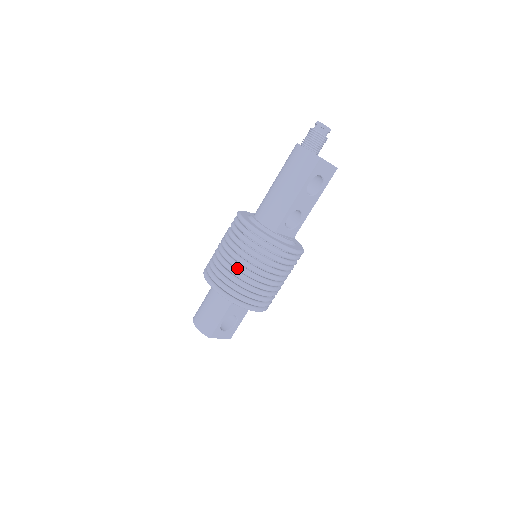
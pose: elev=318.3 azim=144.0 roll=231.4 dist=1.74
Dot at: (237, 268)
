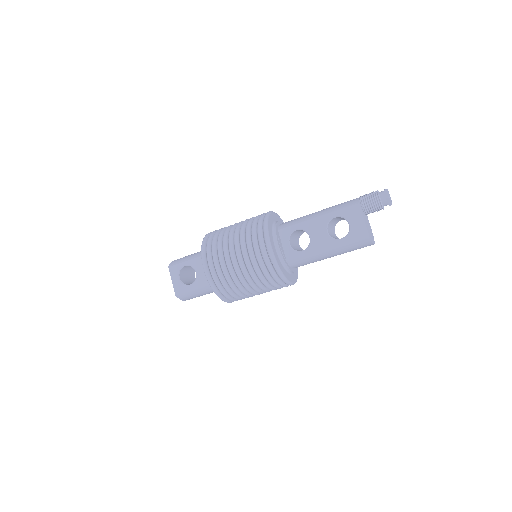
Dot at: (232, 226)
